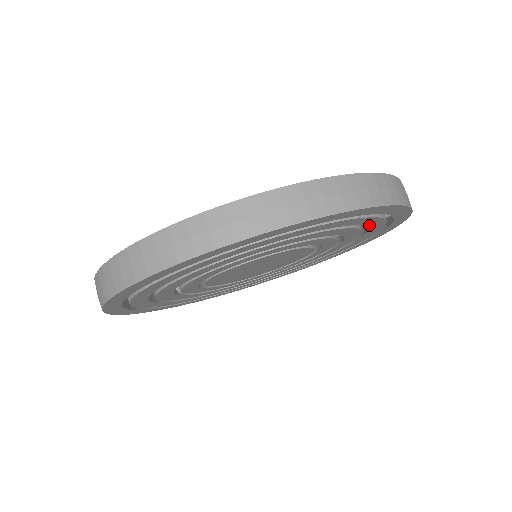
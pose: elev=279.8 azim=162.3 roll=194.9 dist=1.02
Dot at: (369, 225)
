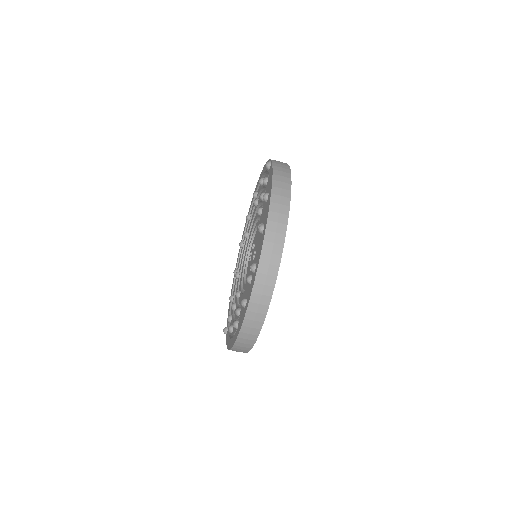
Dot at: occluded
